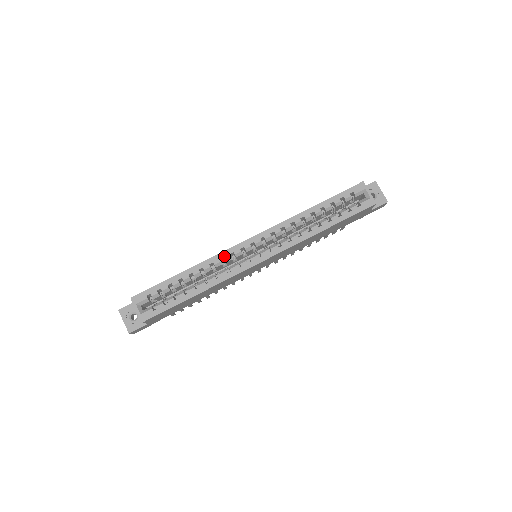
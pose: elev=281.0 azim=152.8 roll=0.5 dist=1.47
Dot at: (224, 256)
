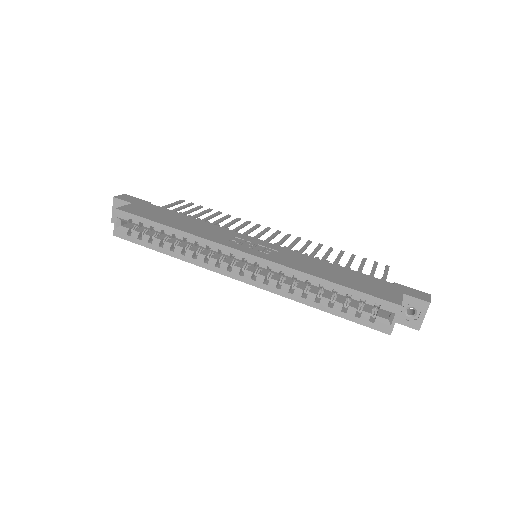
Dot at: (212, 246)
